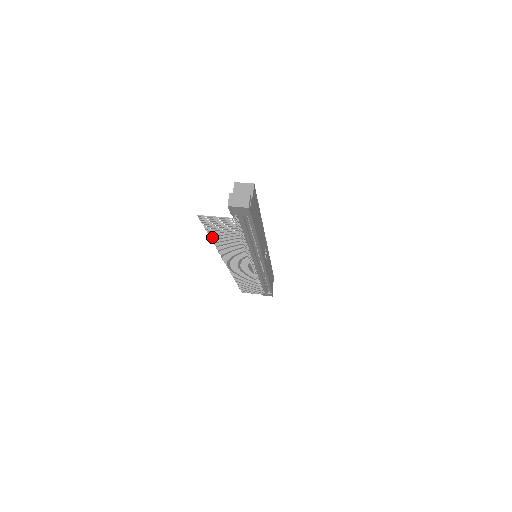
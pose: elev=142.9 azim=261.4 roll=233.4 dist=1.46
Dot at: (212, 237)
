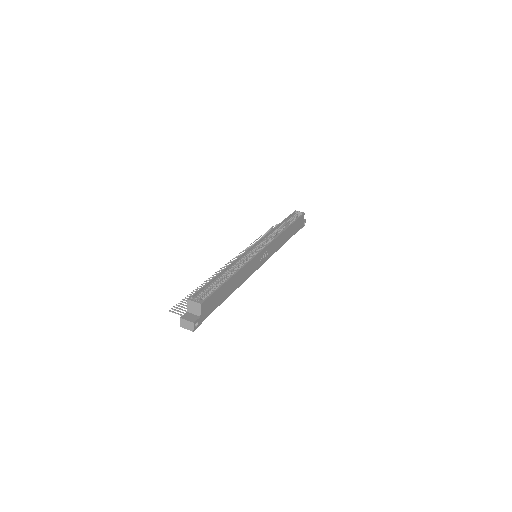
Dot at: (196, 290)
